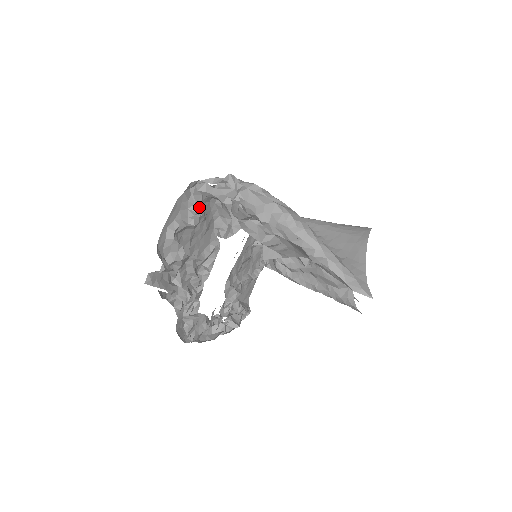
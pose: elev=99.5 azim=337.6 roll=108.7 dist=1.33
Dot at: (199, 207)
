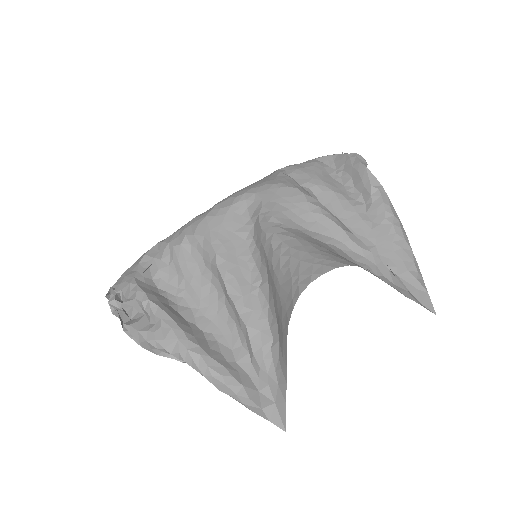
Dot at: occluded
